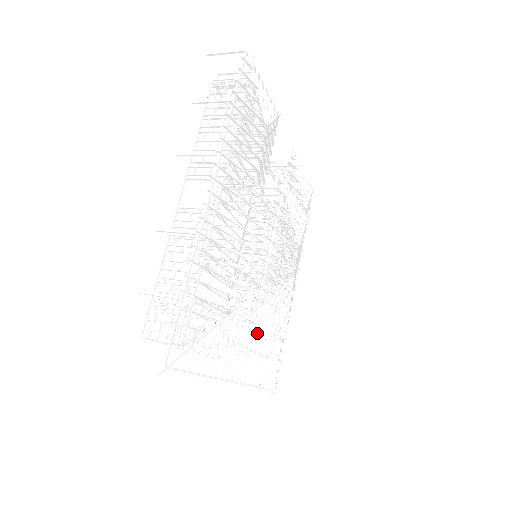
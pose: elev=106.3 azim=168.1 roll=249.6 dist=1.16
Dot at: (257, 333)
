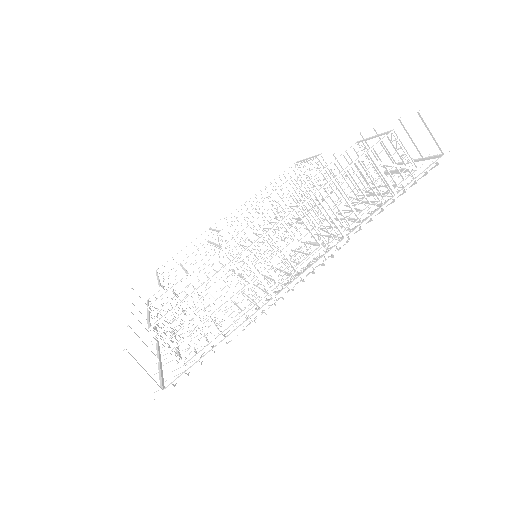
Dot at: occluded
